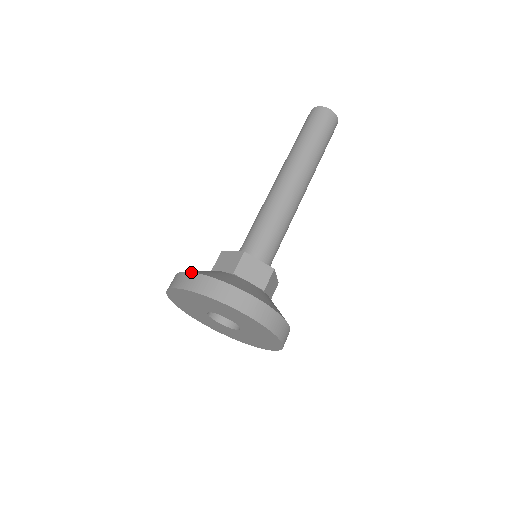
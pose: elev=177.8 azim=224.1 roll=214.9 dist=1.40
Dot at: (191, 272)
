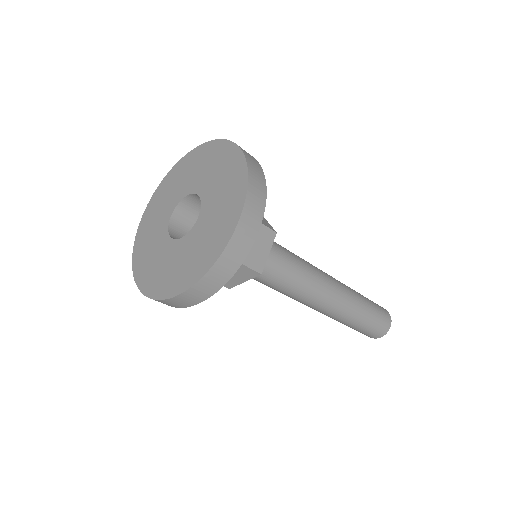
Dot at: occluded
